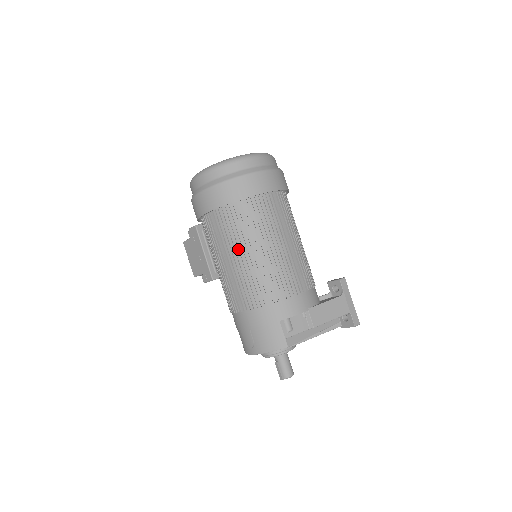
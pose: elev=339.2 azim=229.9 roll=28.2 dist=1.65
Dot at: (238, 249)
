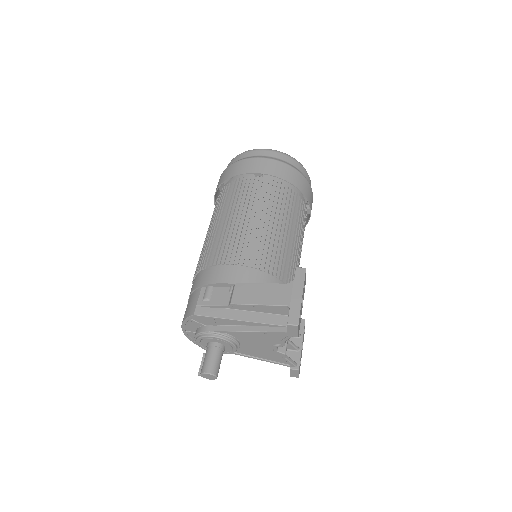
Dot at: (211, 223)
